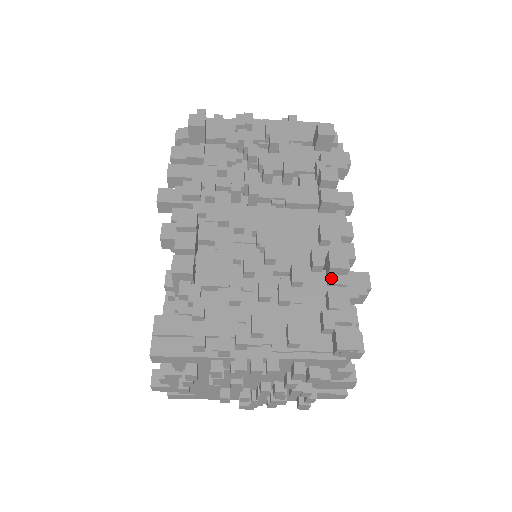
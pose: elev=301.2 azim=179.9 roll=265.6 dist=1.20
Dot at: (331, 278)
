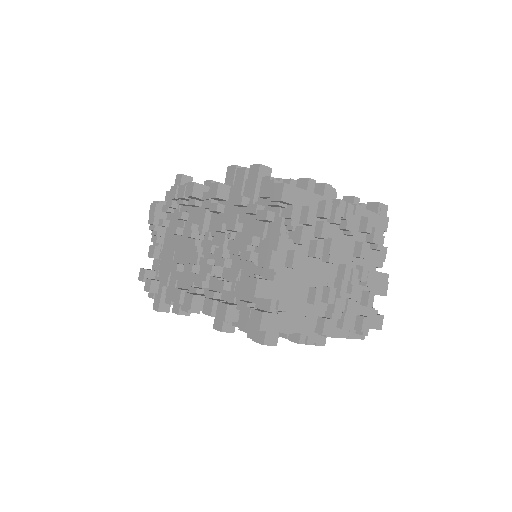
Dot at: occluded
